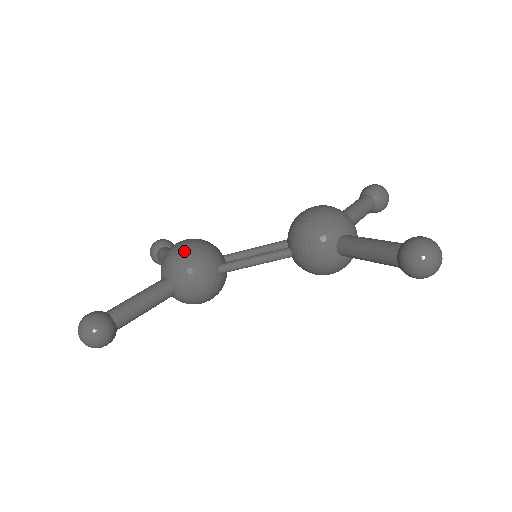
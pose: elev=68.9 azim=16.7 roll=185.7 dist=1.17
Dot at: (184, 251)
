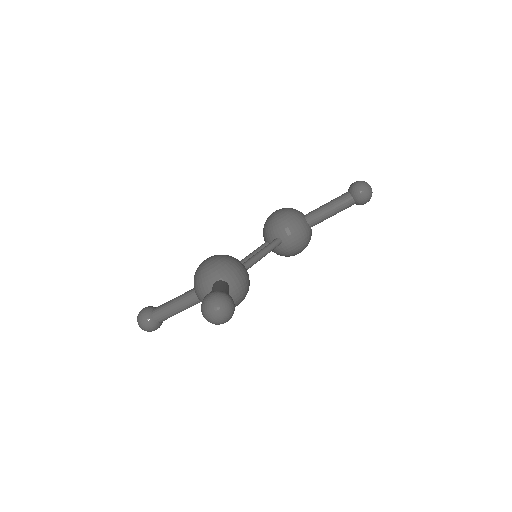
Dot at: (219, 257)
